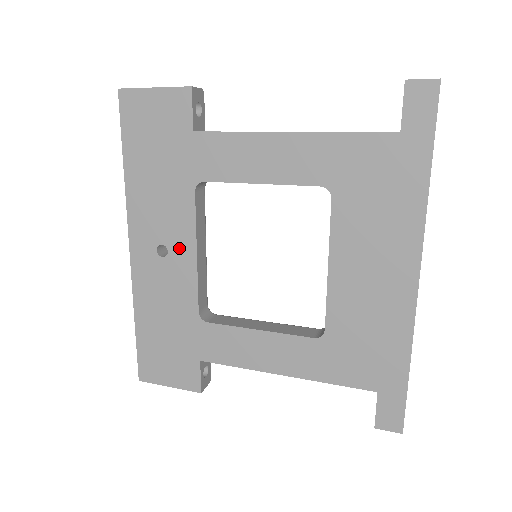
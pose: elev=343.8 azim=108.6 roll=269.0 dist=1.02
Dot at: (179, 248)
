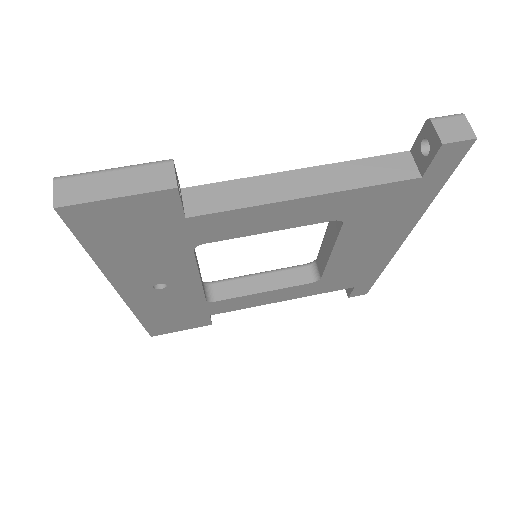
Dot at: (180, 281)
